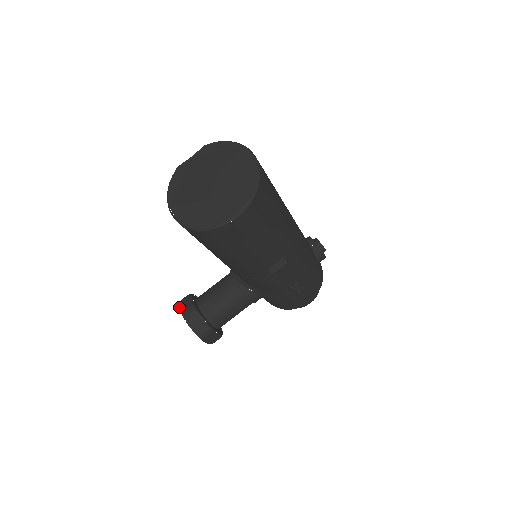
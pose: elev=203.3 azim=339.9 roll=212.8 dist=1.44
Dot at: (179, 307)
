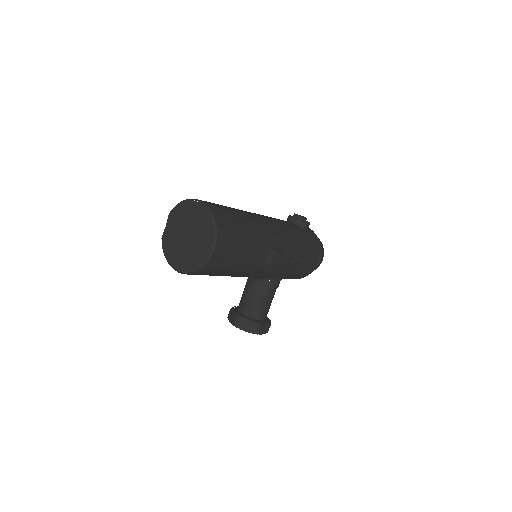
Dot at: (229, 321)
